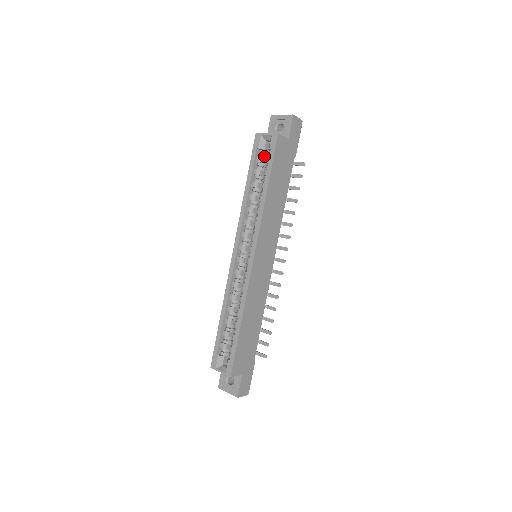
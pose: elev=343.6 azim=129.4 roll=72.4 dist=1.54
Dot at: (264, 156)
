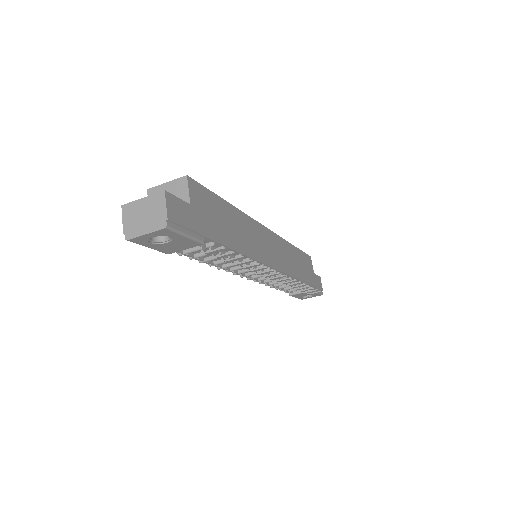
Dot at: occluded
